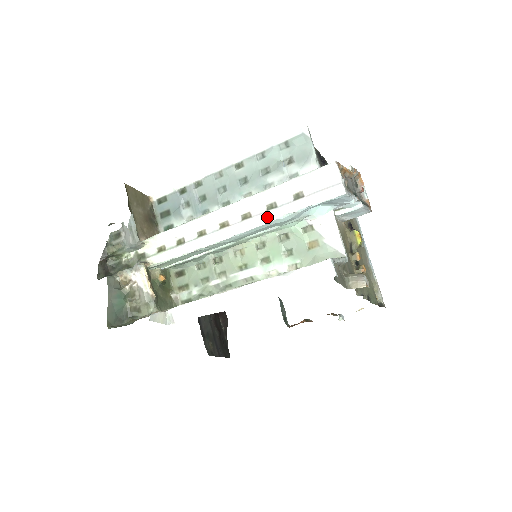
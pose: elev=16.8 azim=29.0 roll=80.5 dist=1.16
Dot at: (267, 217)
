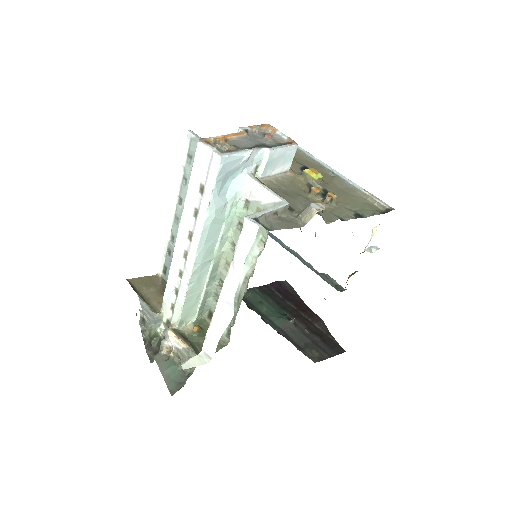
Dot at: (199, 224)
